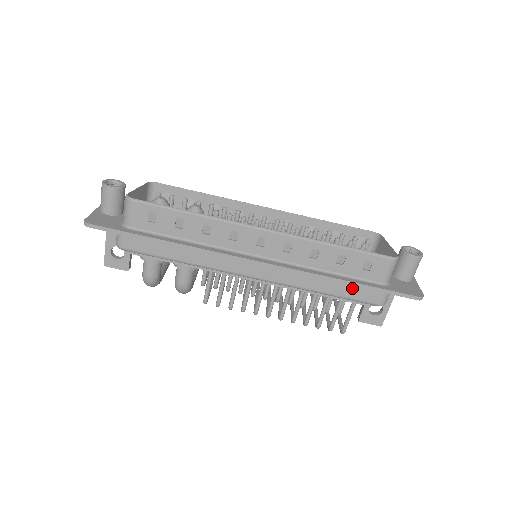
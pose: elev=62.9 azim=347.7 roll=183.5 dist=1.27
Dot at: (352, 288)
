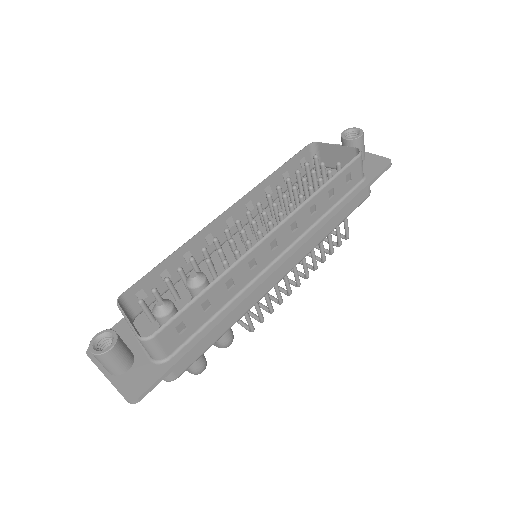
Dot at: occluded
